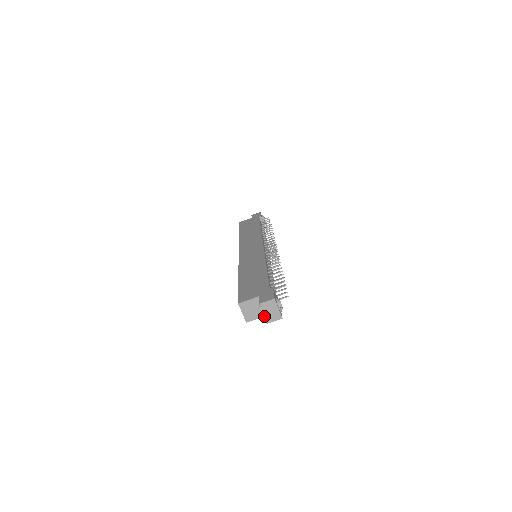
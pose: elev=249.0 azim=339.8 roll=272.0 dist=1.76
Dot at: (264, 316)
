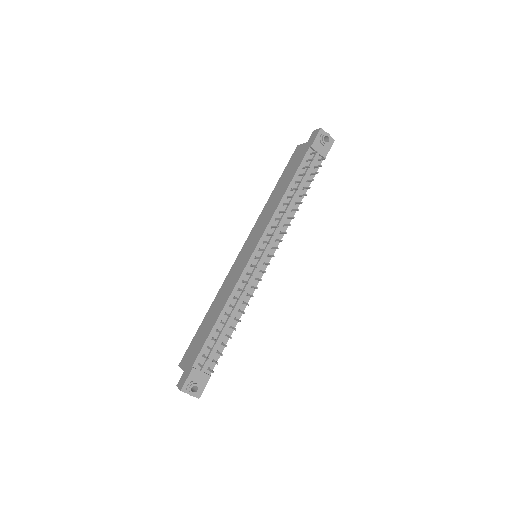
Dot at: occluded
